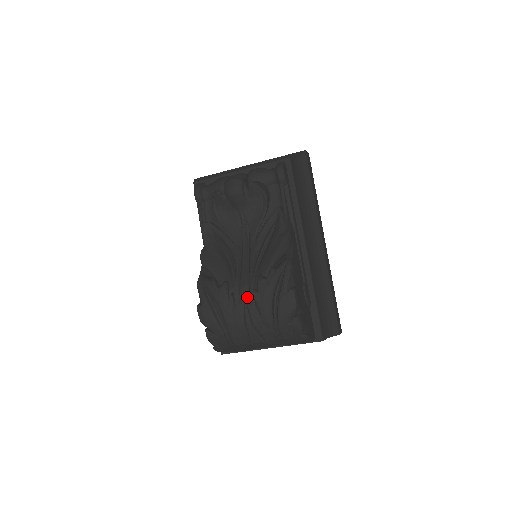
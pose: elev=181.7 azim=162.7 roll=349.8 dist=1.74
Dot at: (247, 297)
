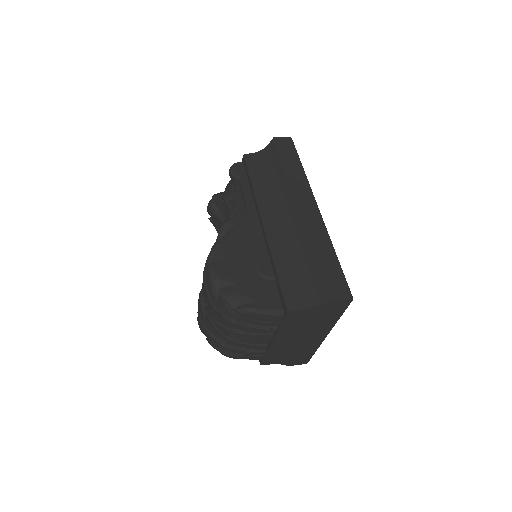
Dot at: occluded
